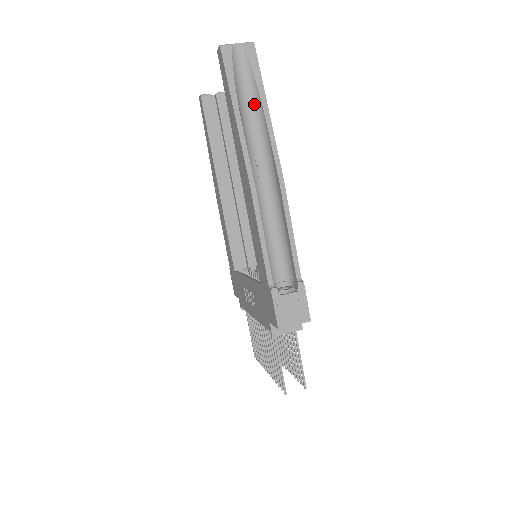
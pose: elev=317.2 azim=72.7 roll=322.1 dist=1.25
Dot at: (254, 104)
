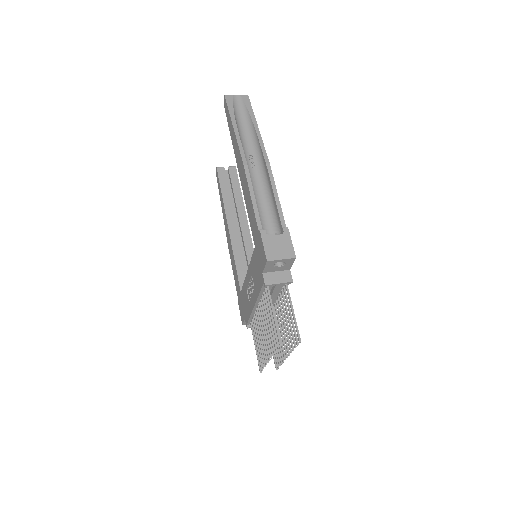
Dot at: (248, 125)
